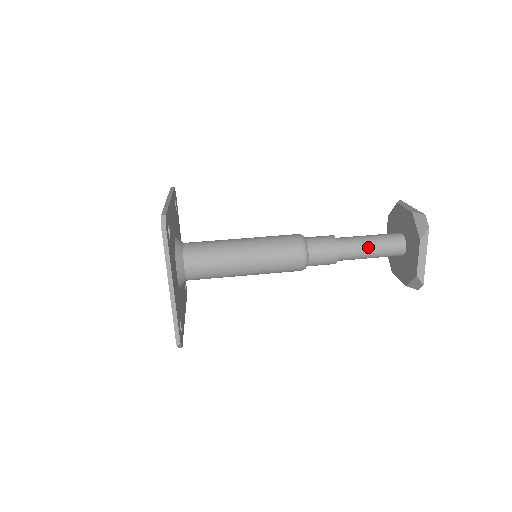
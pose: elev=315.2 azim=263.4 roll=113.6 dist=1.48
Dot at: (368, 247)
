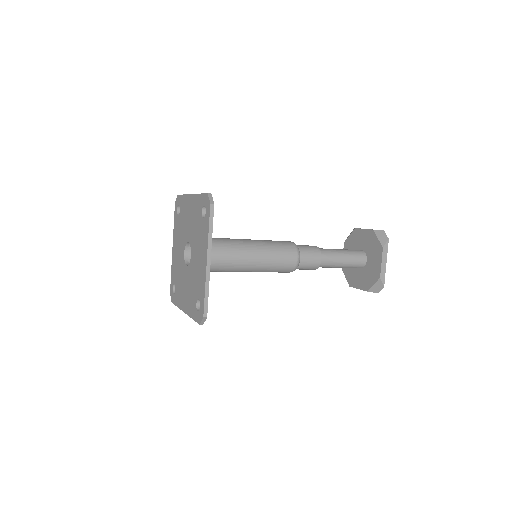
Dot at: (341, 256)
